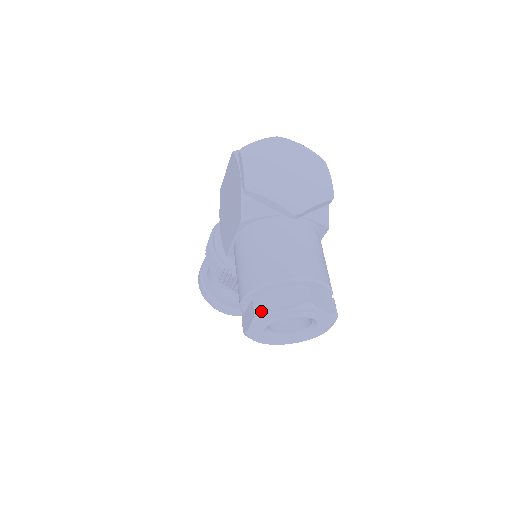
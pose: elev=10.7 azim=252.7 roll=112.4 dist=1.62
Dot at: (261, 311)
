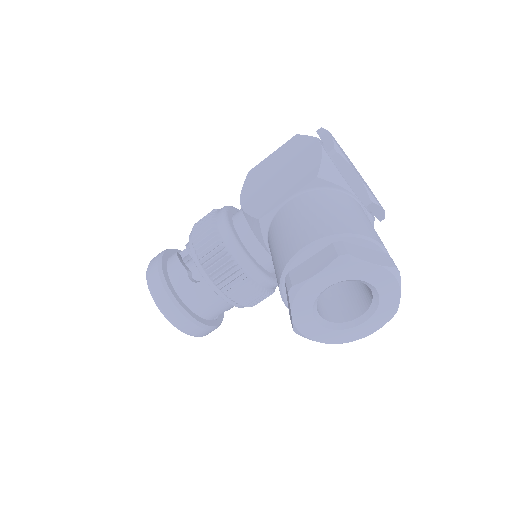
Dot at: (350, 253)
